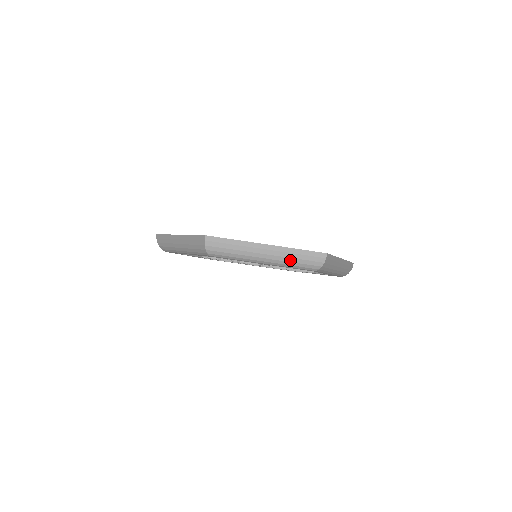
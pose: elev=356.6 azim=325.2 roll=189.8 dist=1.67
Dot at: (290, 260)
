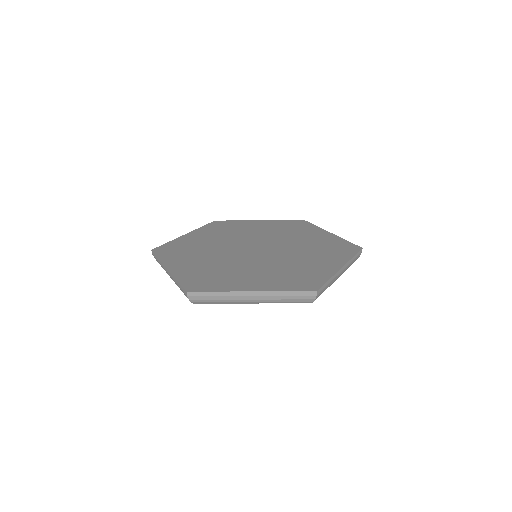
Dot at: occluded
